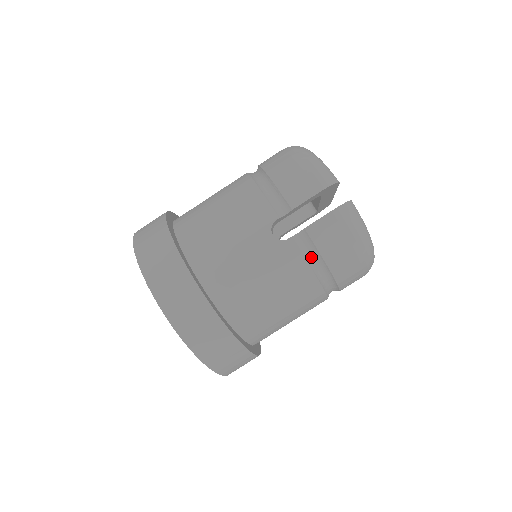
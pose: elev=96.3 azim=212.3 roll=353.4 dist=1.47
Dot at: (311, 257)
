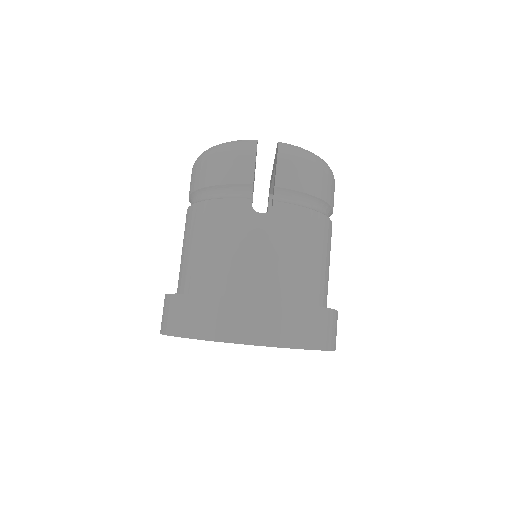
Dot at: (298, 201)
